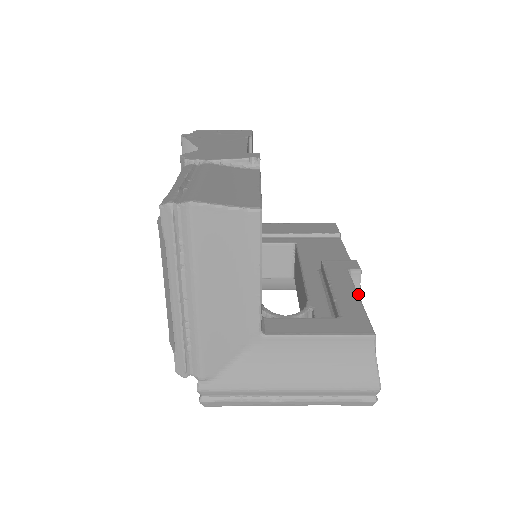
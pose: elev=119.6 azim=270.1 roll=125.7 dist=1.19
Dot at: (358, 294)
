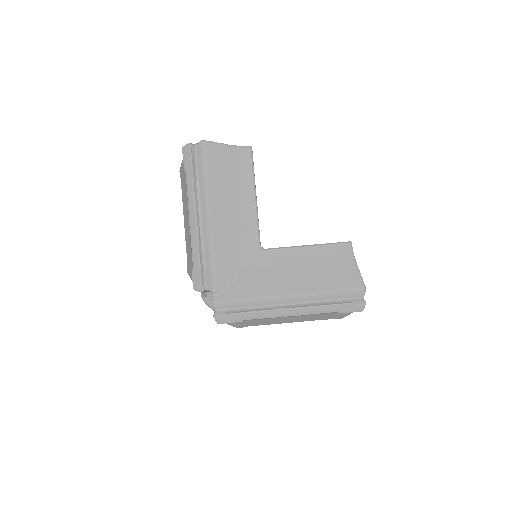
Dot at: occluded
